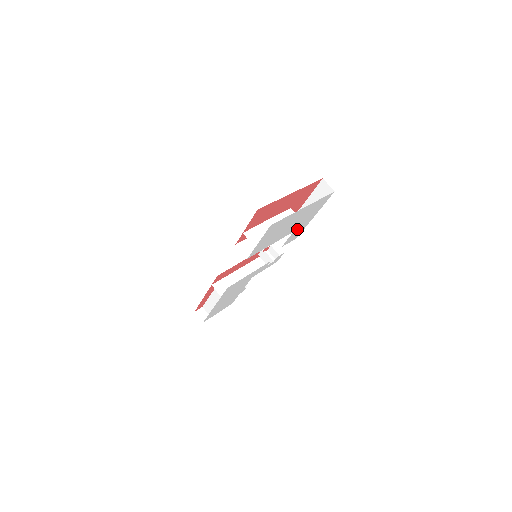
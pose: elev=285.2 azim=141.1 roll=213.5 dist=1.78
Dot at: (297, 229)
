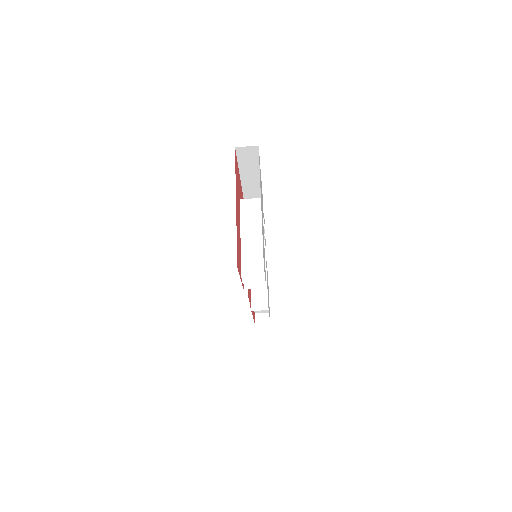
Dot at: (262, 203)
